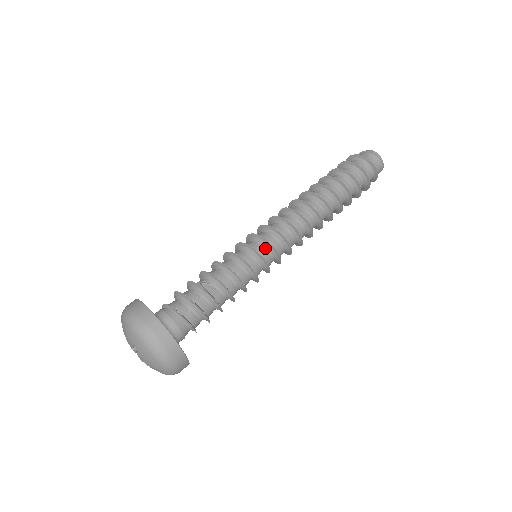
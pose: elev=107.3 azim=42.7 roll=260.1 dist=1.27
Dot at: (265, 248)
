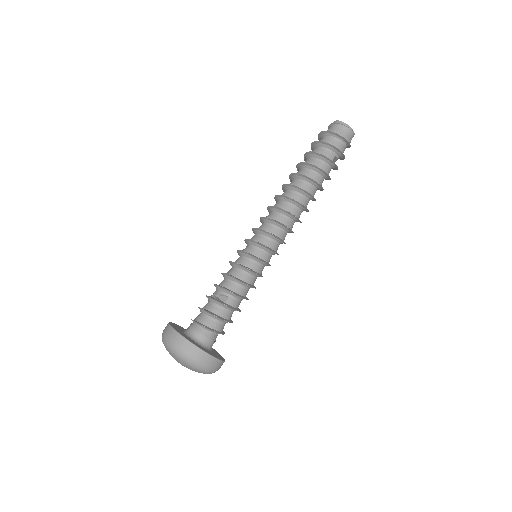
Dot at: (257, 248)
